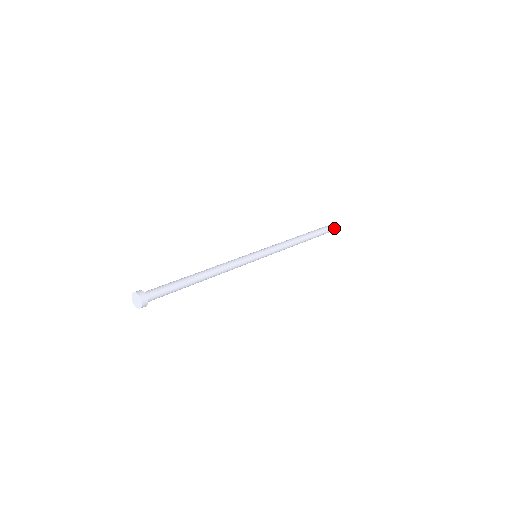
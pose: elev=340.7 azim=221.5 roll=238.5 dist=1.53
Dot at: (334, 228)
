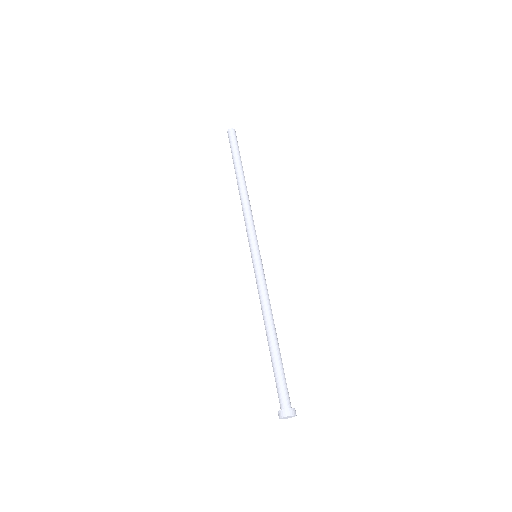
Dot at: occluded
